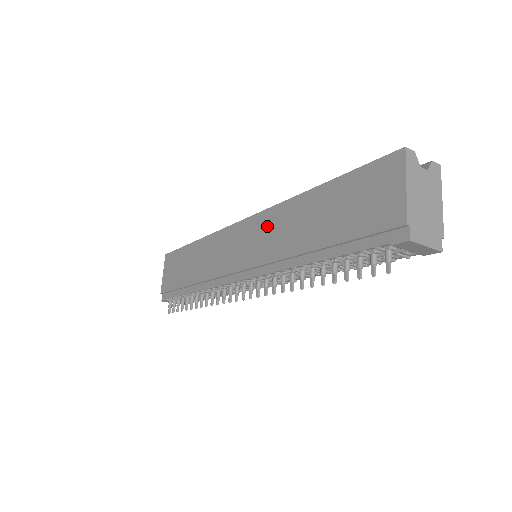
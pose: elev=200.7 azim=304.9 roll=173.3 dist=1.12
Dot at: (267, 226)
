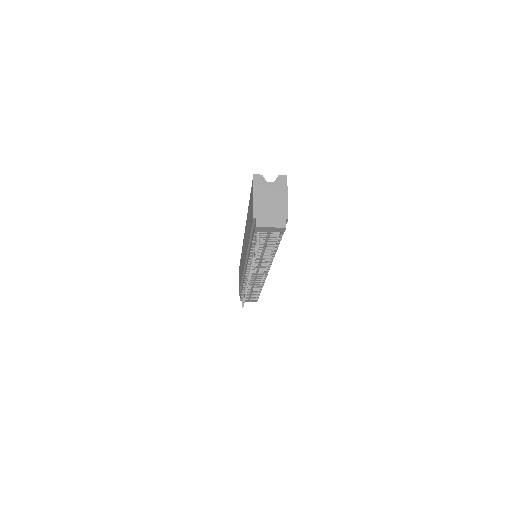
Dot at: (245, 236)
